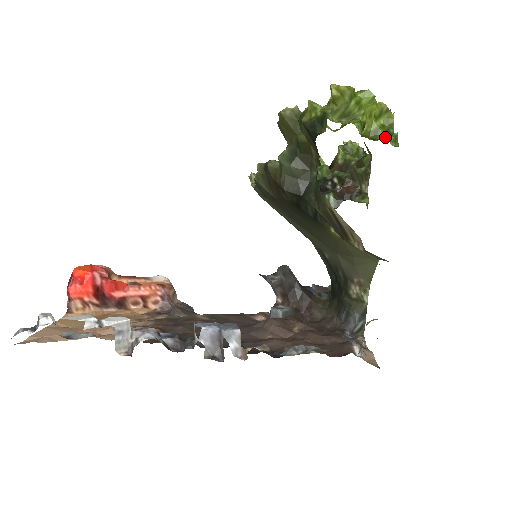
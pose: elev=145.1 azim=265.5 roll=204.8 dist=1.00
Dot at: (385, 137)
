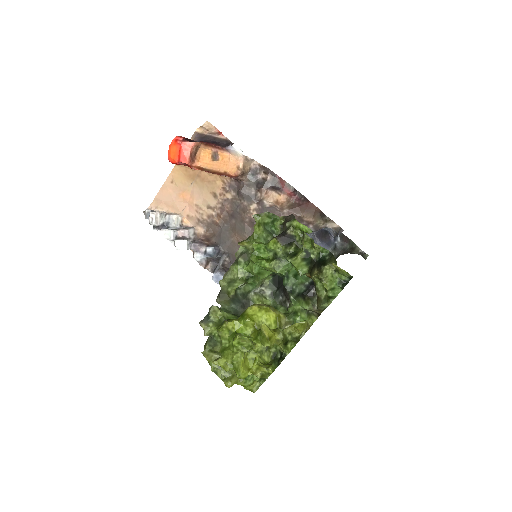
Dot at: occluded
